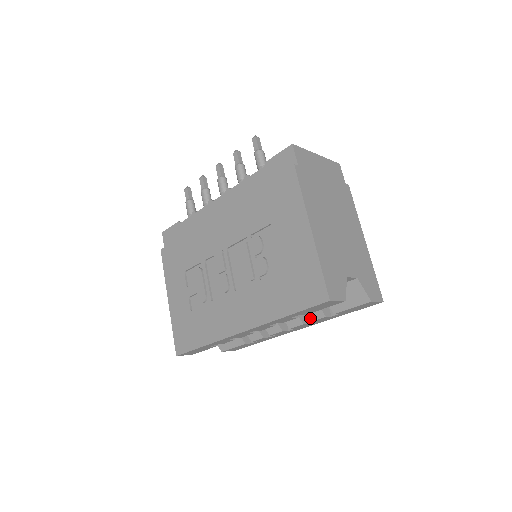
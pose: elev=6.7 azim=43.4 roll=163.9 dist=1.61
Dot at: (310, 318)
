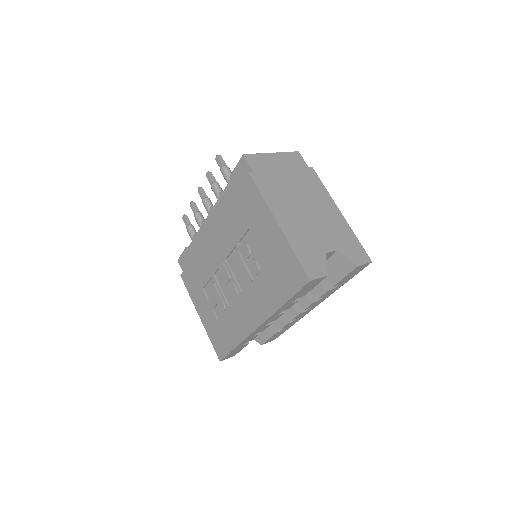
Dot at: (316, 296)
